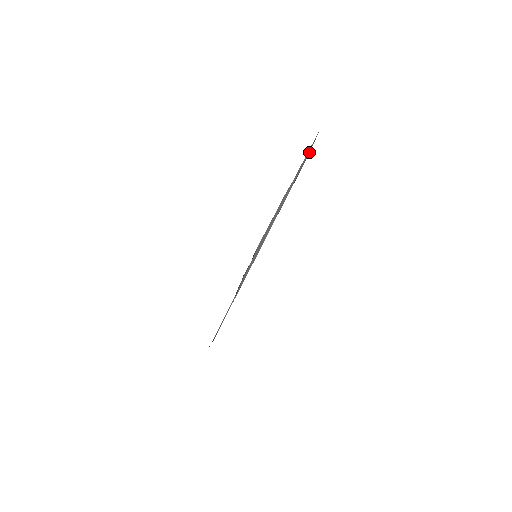
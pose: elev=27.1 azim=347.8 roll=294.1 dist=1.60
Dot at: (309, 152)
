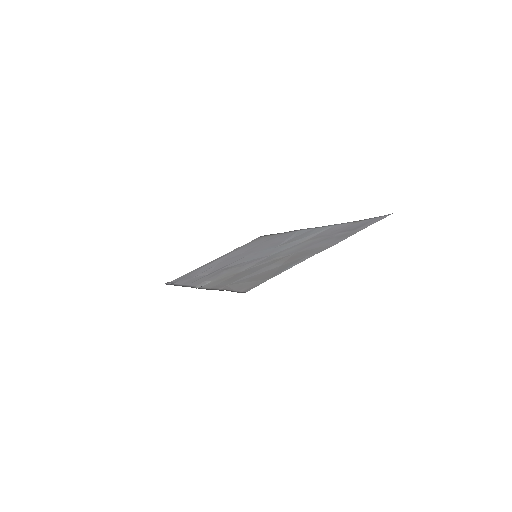
Dot at: (369, 218)
